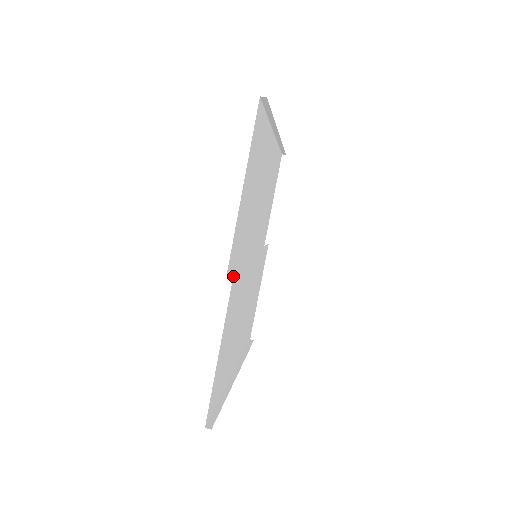
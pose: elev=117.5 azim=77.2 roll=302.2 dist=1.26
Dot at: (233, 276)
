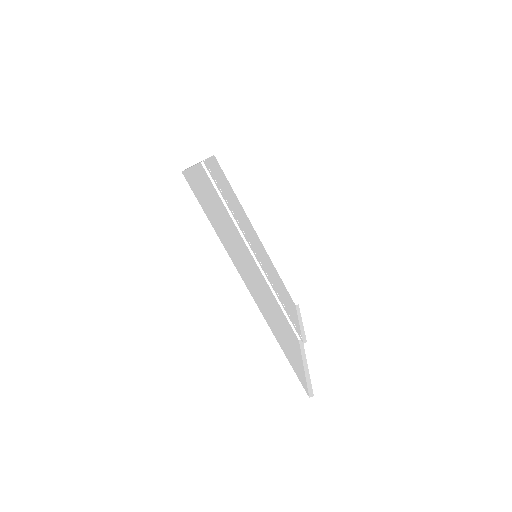
Dot at: (302, 339)
